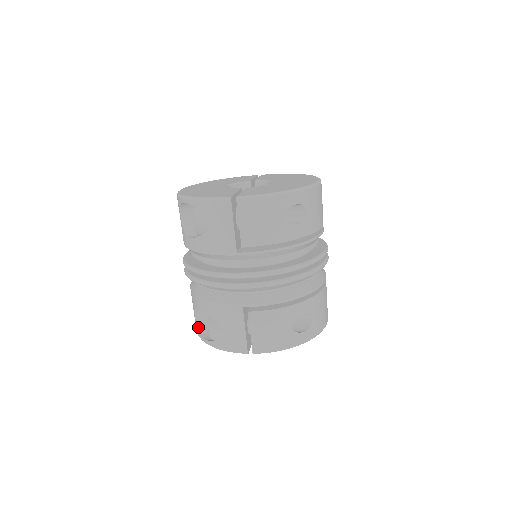
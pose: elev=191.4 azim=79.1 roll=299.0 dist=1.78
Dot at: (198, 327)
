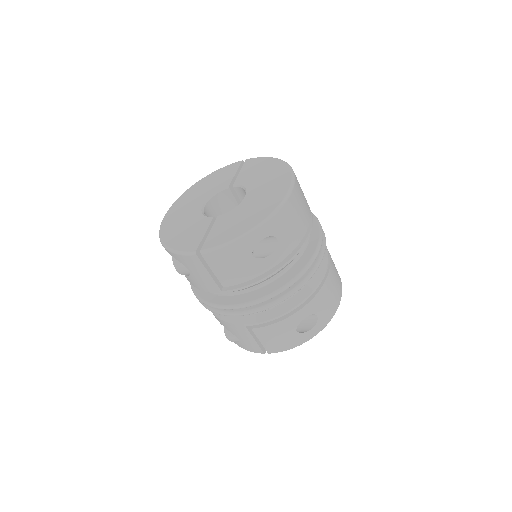
Dot at: occluded
